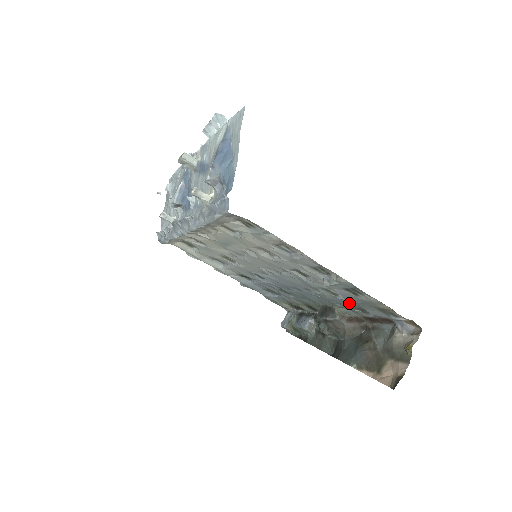
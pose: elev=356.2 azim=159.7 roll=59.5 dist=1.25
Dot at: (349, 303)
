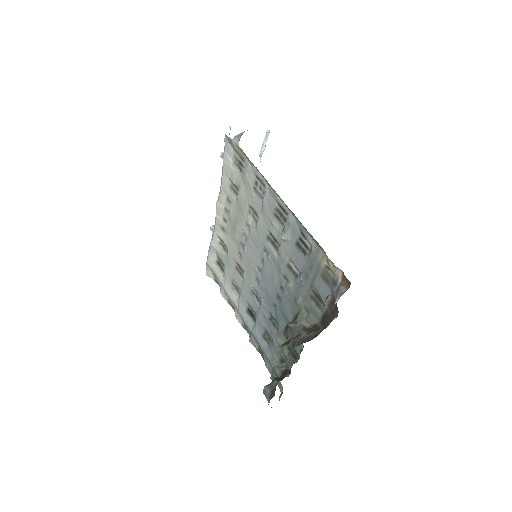
Dot at: (305, 284)
